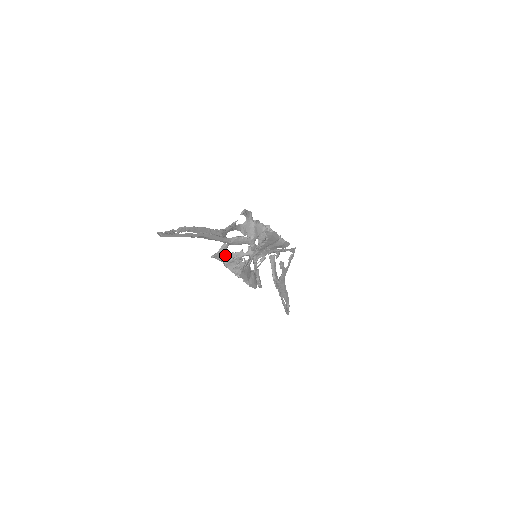
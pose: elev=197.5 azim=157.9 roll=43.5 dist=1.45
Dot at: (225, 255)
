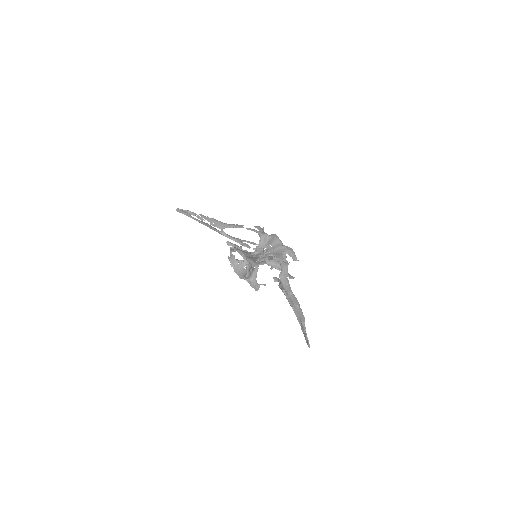
Dot at: (255, 262)
